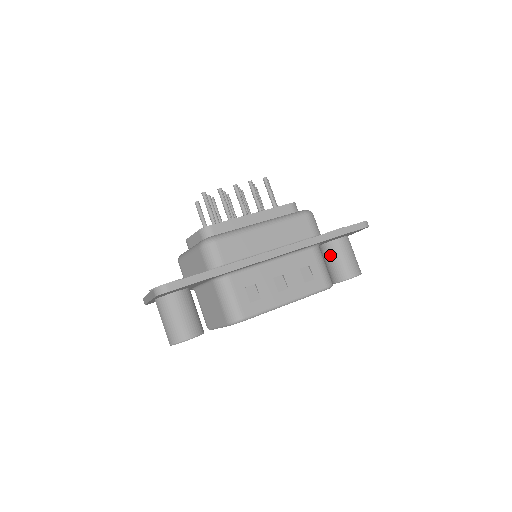
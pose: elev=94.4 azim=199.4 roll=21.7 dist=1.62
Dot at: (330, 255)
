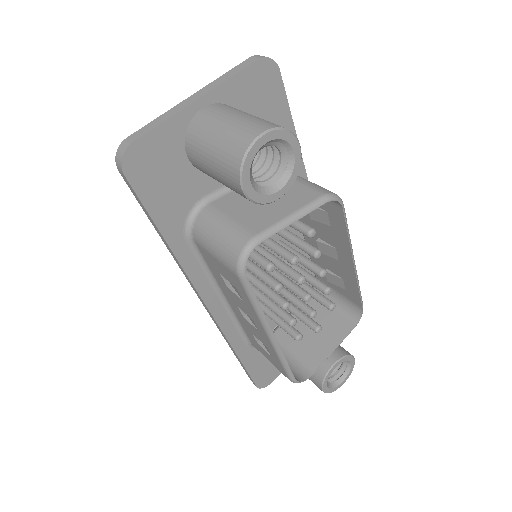
Dot at: occluded
